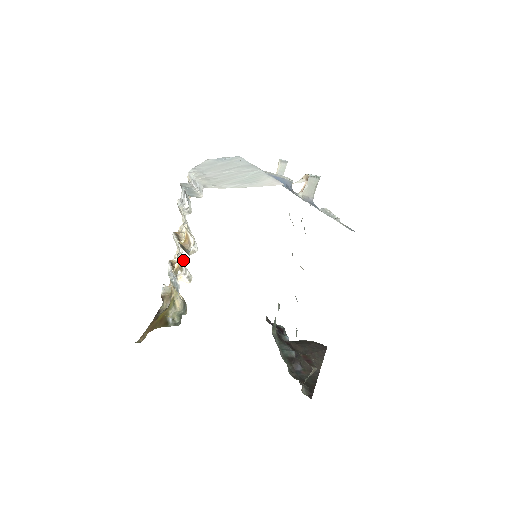
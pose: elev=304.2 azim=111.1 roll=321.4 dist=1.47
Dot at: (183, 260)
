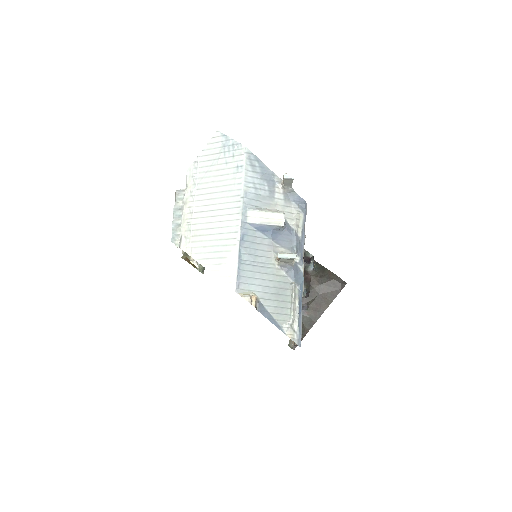
Dot at: occluded
